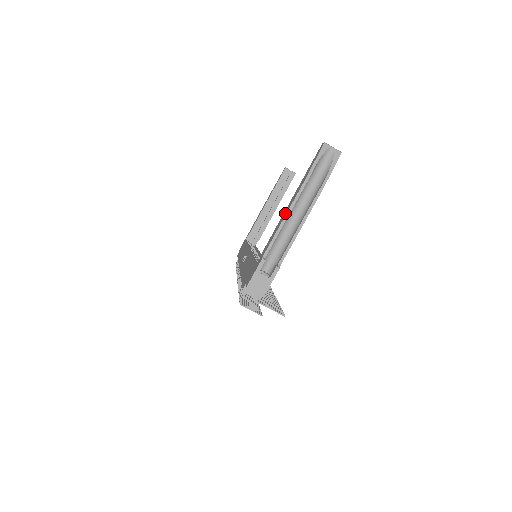
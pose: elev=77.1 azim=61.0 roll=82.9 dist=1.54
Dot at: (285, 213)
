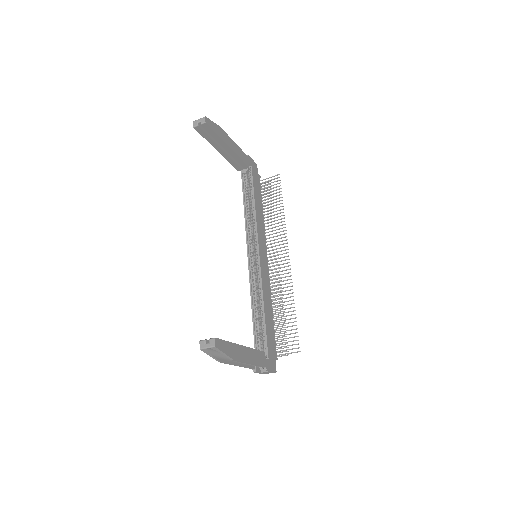
Dot at: occluded
